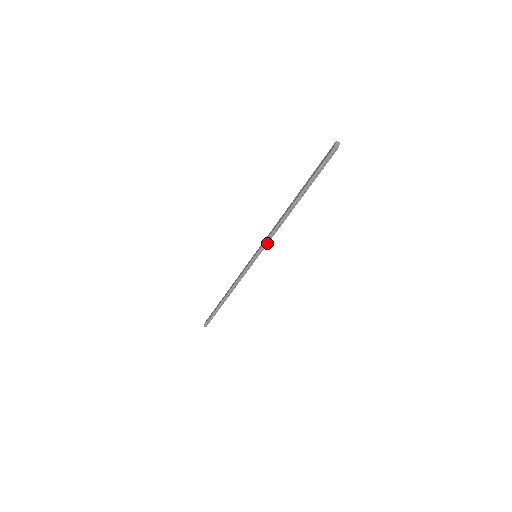
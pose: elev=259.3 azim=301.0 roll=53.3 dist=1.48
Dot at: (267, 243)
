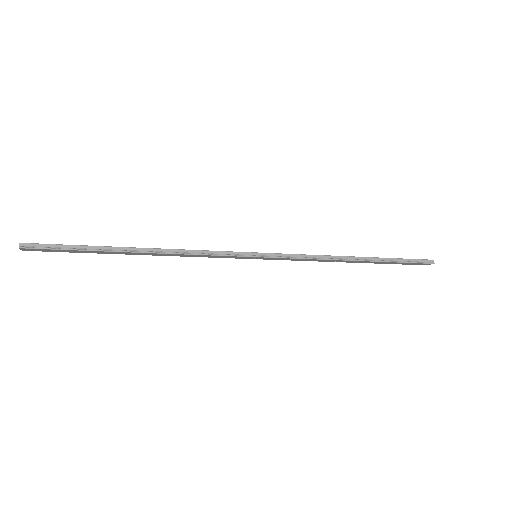
Dot at: (295, 257)
